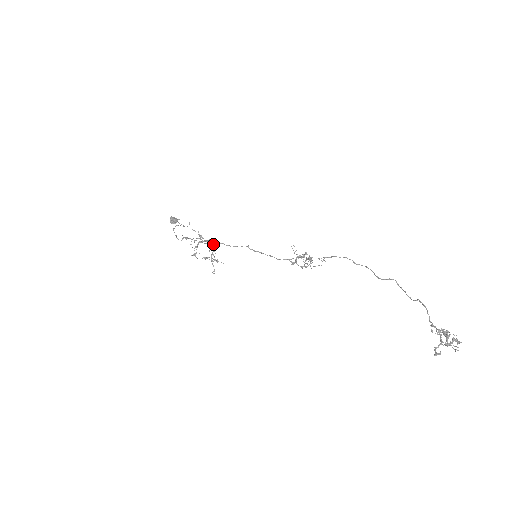
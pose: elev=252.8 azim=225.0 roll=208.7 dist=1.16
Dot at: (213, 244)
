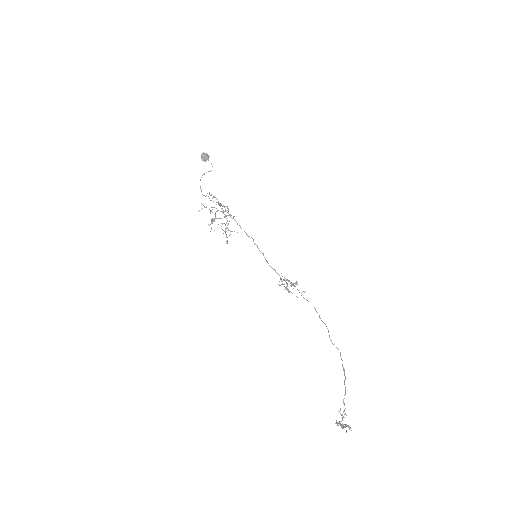
Dot at: (227, 221)
